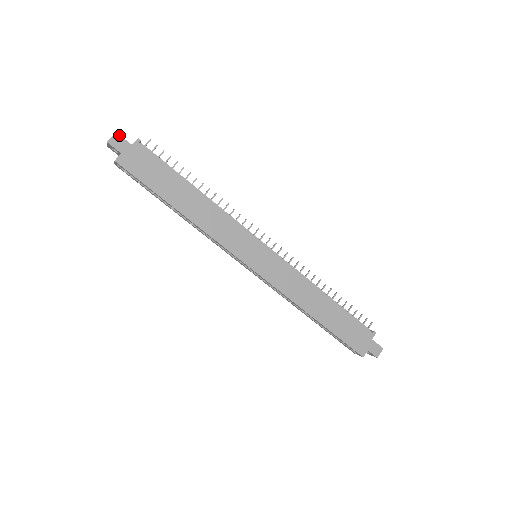
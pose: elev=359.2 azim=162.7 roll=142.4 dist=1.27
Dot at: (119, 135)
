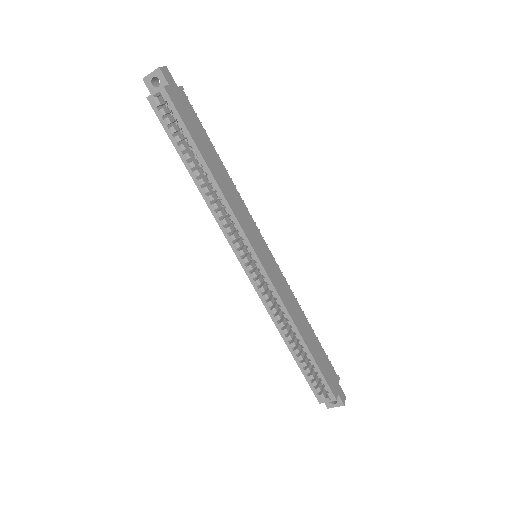
Dot at: occluded
